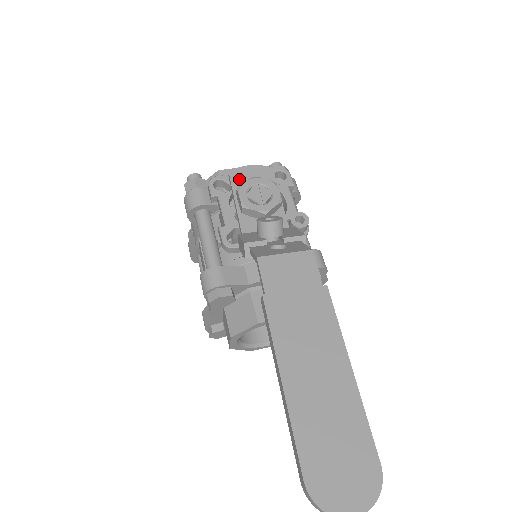
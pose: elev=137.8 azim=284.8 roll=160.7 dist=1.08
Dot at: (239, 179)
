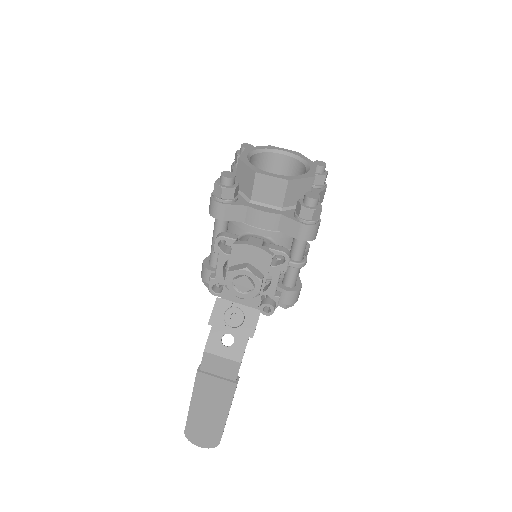
Dot at: (239, 254)
